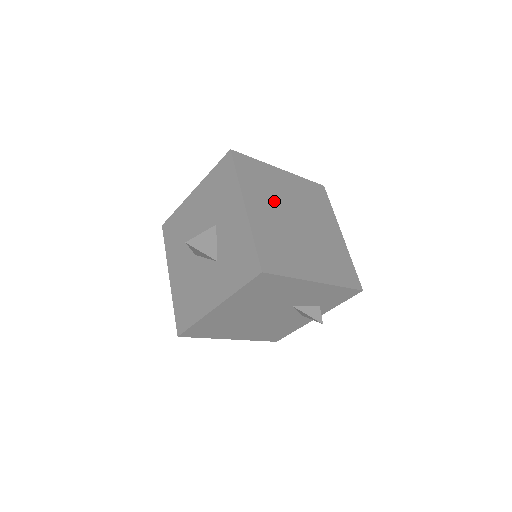
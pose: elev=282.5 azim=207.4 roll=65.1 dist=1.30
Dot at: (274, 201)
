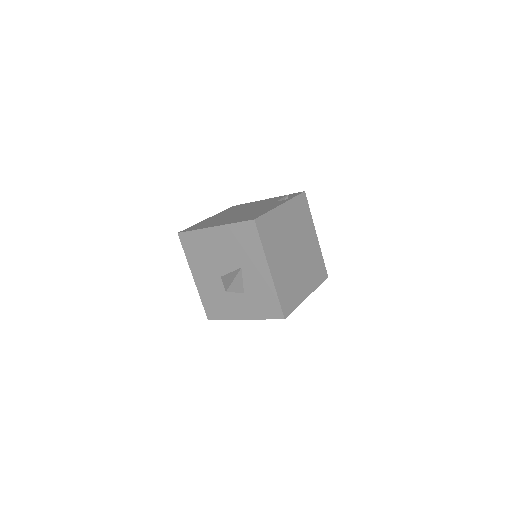
Dot at: (282, 247)
